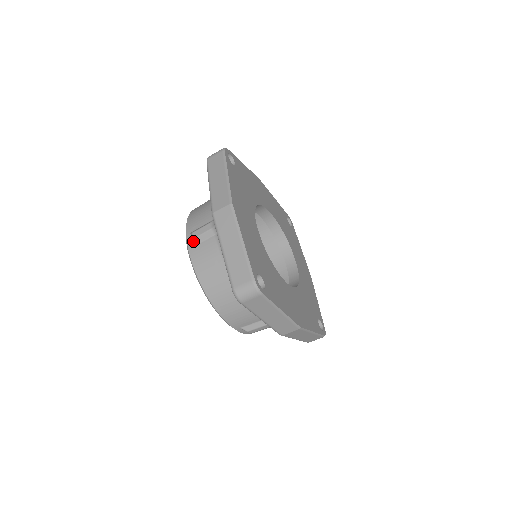
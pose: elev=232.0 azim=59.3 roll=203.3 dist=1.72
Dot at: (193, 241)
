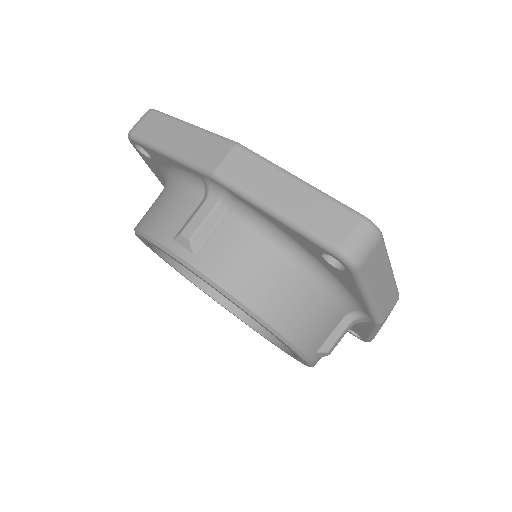
Dot at: (191, 243)
